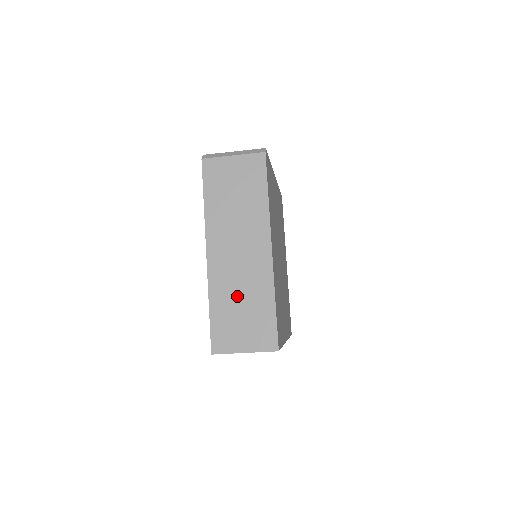
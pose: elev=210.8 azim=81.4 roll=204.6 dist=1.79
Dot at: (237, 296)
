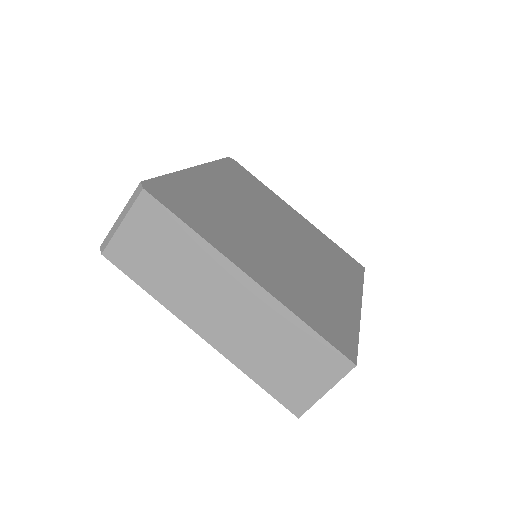
Dot at: (265, 349)
